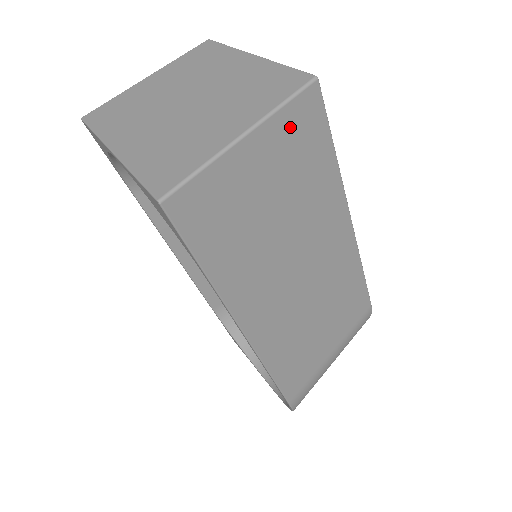
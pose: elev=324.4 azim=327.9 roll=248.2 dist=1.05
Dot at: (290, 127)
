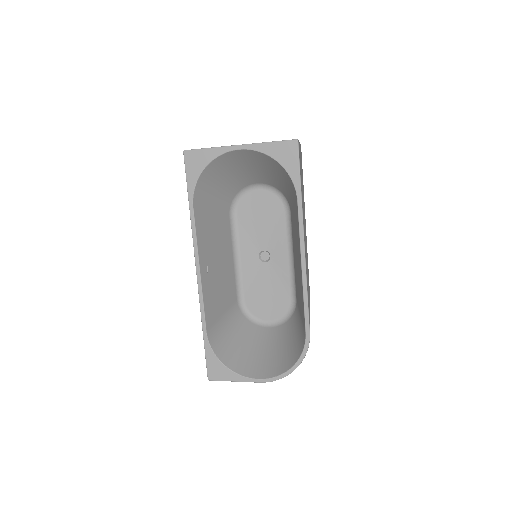
Dot at: occluded
